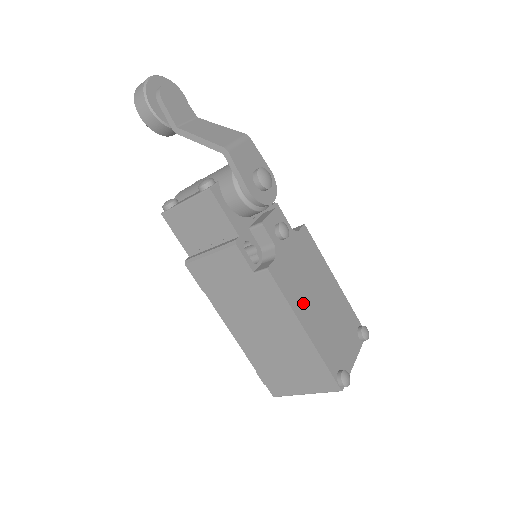
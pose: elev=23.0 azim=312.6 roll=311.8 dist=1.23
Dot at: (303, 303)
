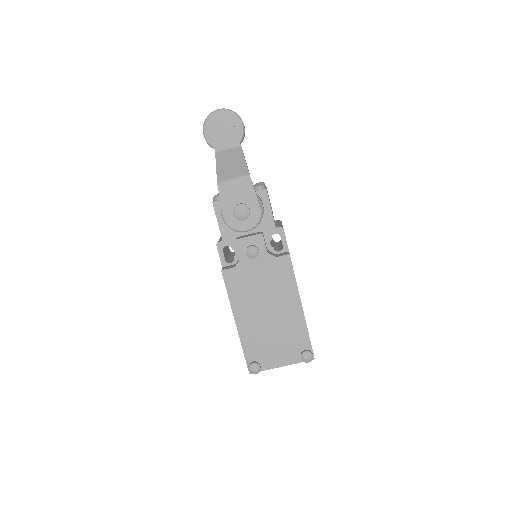
Dot at: (246, 305)
